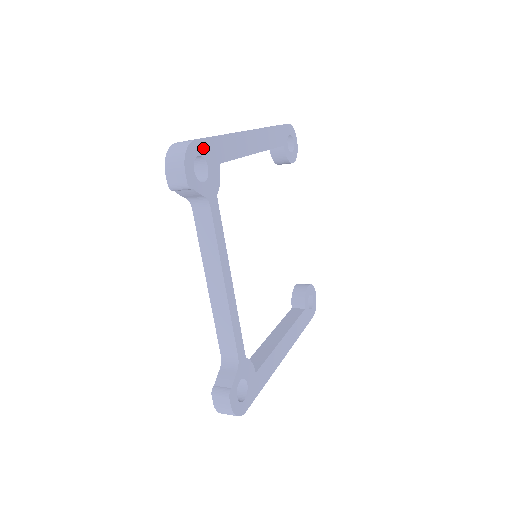
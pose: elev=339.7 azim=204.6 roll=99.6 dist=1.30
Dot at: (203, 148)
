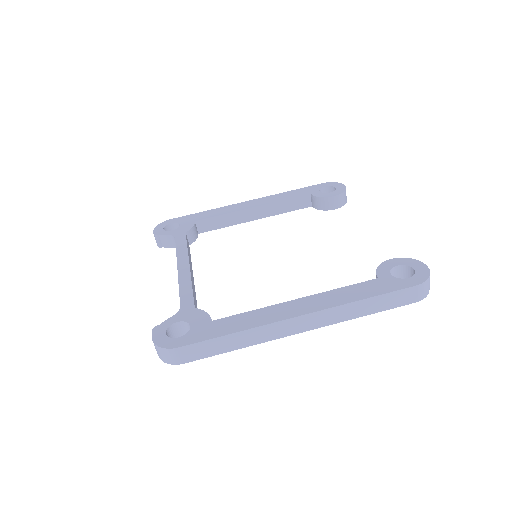
Dot at: occluded
